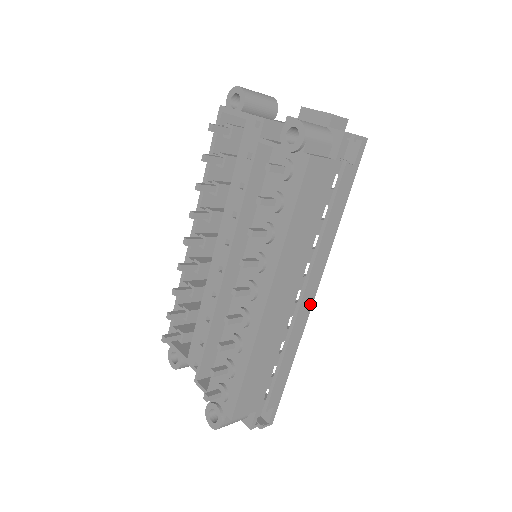
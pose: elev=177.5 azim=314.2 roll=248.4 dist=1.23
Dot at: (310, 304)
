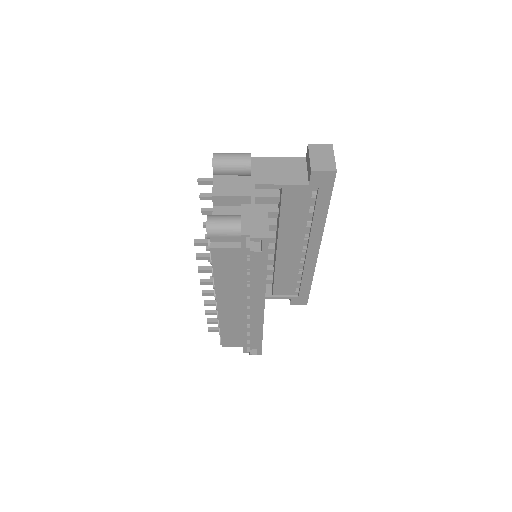
Dot at: (262, 312)
